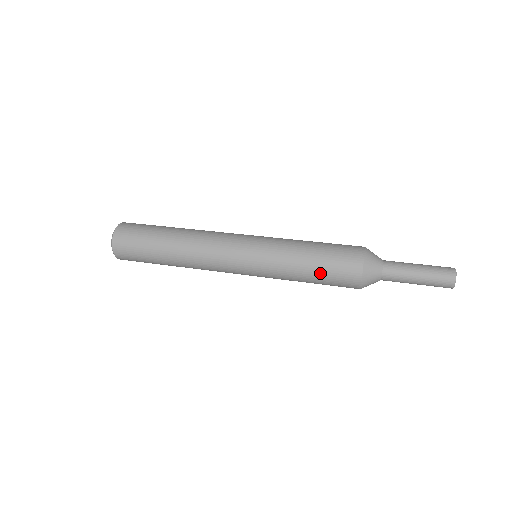
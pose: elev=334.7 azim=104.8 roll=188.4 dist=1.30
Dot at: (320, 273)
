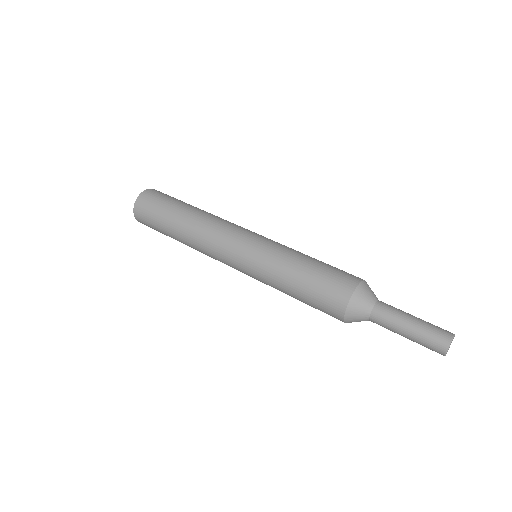
Dot at: (305, 294)
